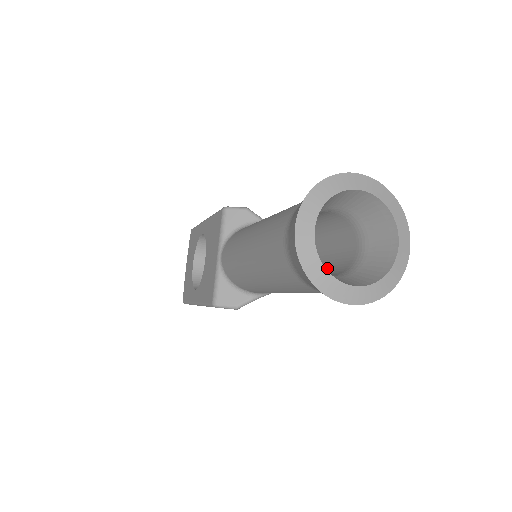
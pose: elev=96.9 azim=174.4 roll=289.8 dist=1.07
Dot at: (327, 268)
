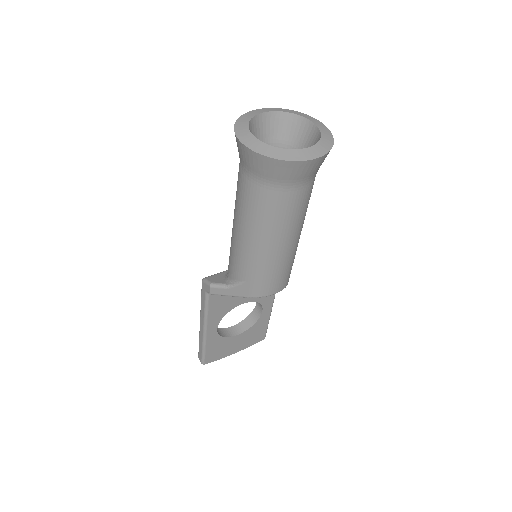
Dot at: occluded
